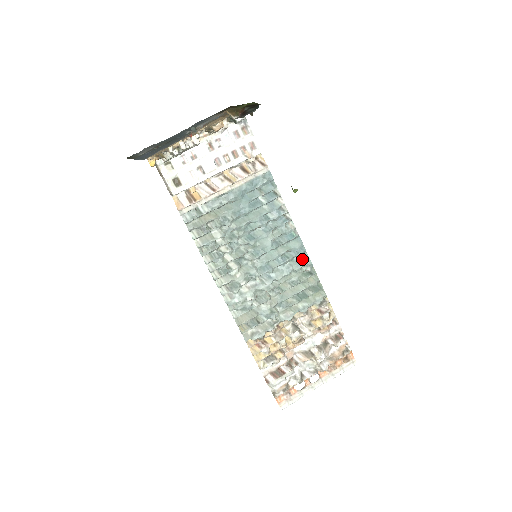
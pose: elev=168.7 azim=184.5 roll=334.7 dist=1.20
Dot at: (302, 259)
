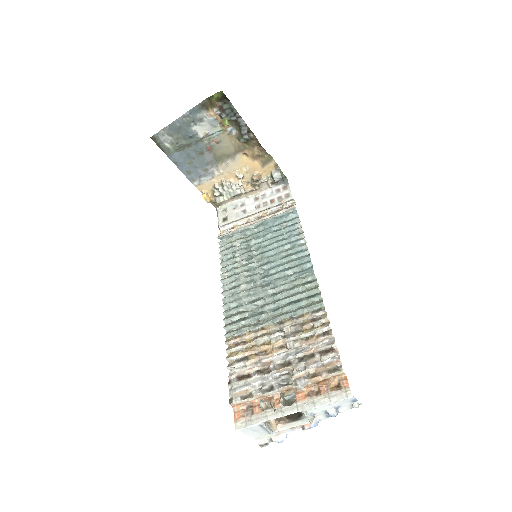
Dot at: (306, 270)
